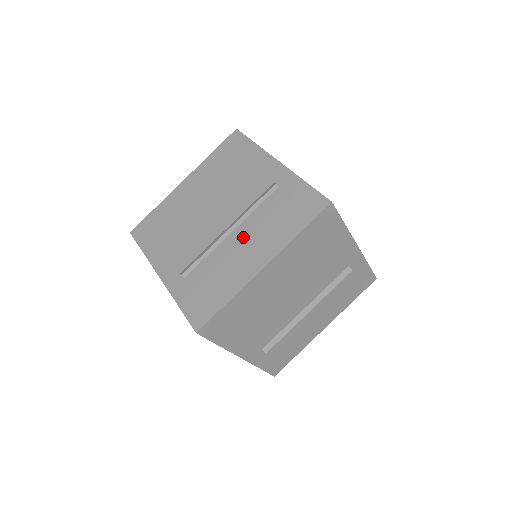
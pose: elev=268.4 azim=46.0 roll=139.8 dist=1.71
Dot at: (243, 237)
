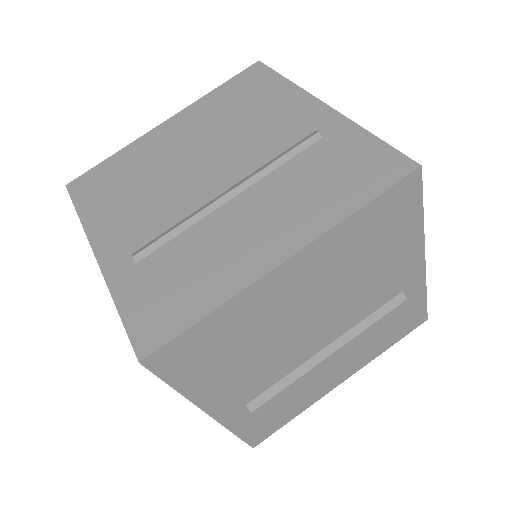
Dot at: (252, 207)
